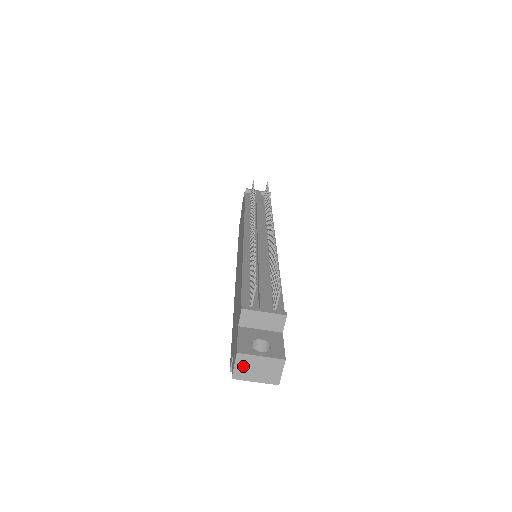
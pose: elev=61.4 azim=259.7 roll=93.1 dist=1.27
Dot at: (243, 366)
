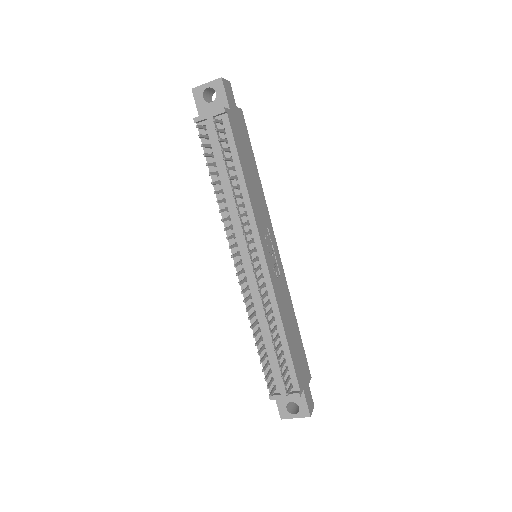
Dot at: occluded
